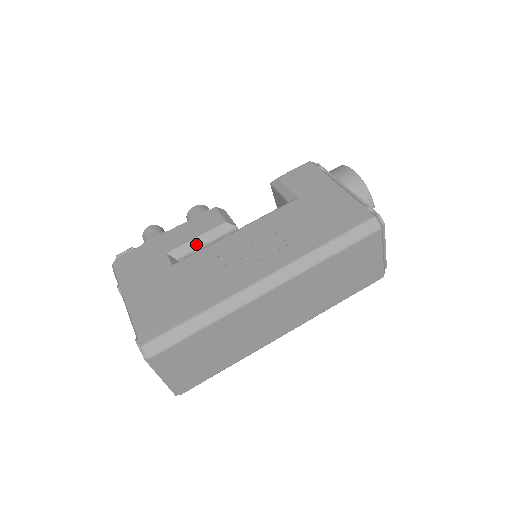
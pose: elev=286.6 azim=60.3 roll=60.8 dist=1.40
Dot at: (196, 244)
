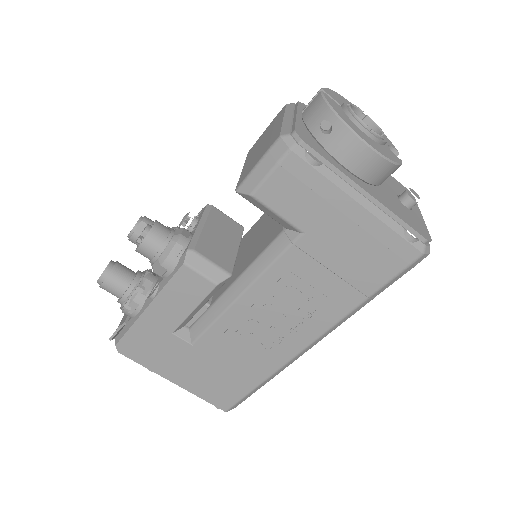
Dot at: (196, 311)
